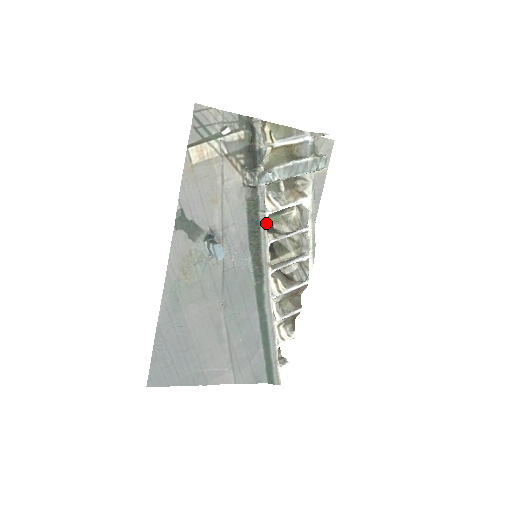
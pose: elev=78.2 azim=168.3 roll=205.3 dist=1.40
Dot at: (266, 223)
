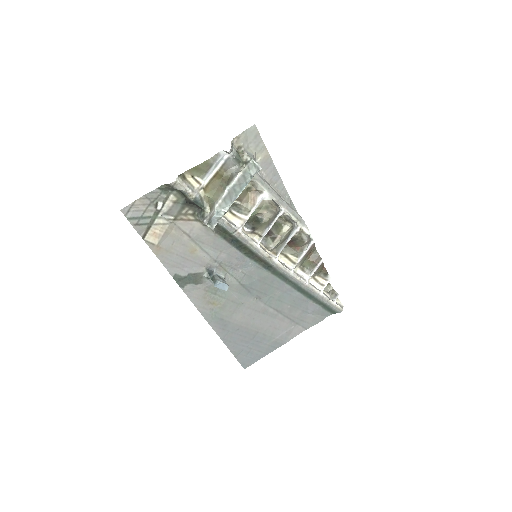
Dot at: (244, 236)
